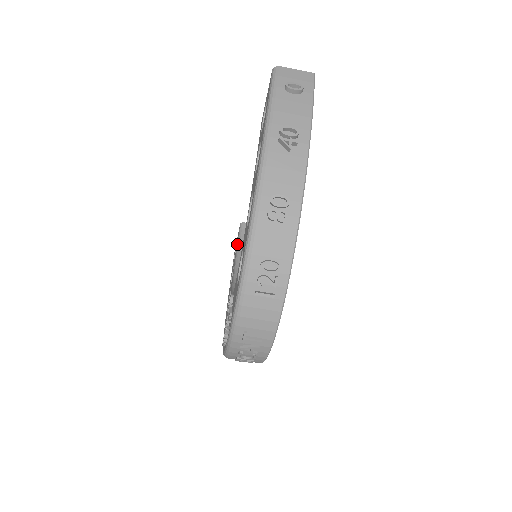
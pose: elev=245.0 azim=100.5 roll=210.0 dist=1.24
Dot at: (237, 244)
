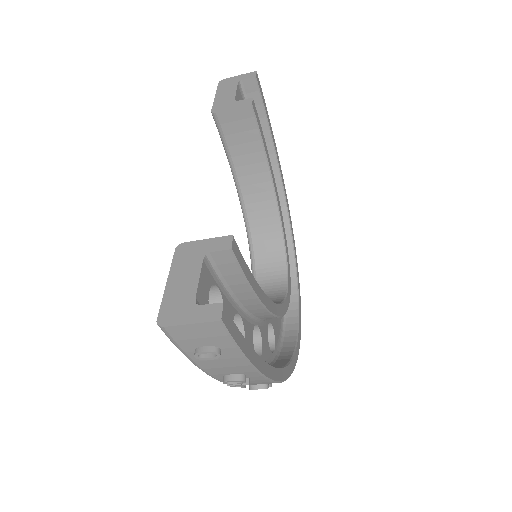
Dot at: occluded
